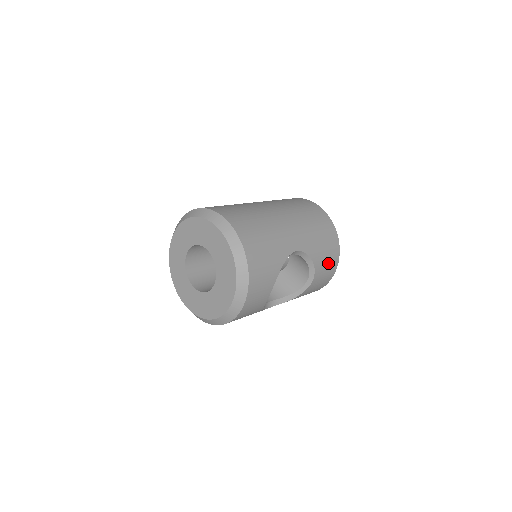
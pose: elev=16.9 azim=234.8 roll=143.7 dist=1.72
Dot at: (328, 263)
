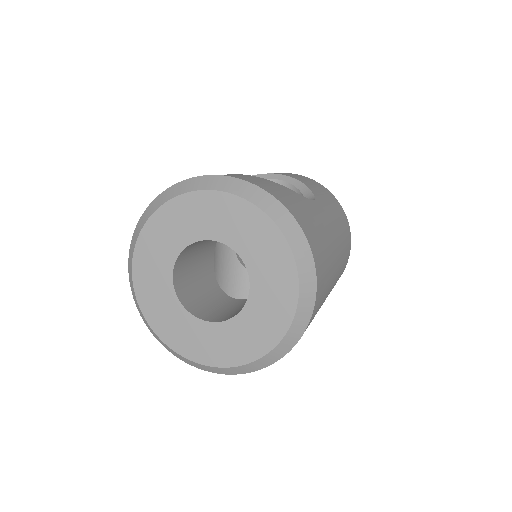
Dot at: occluded
